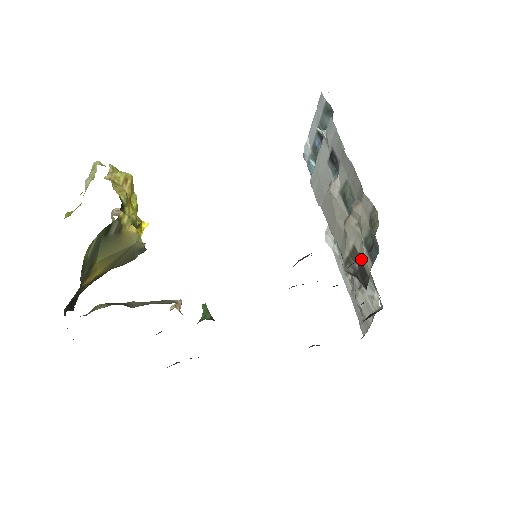
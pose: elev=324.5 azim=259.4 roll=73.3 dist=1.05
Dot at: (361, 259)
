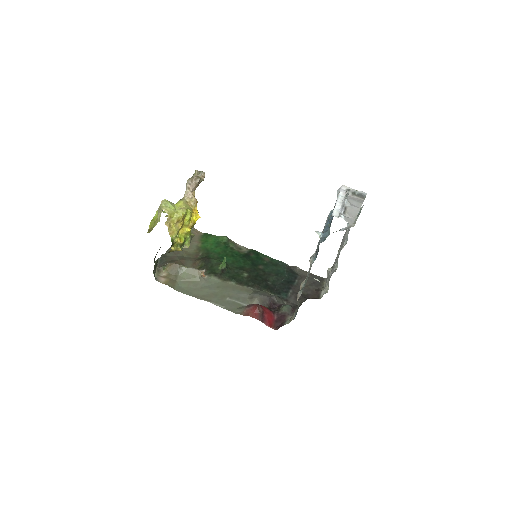
Dot at: occluded
